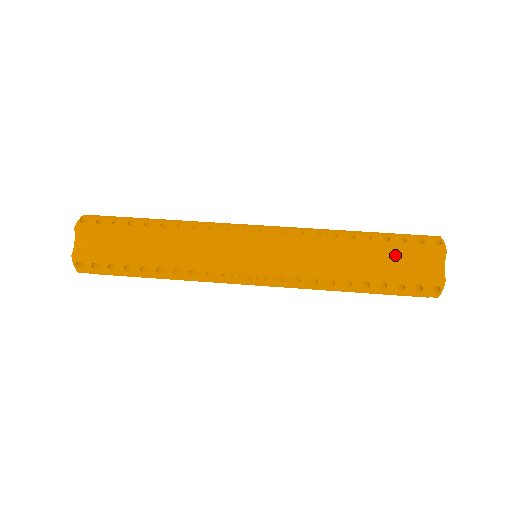
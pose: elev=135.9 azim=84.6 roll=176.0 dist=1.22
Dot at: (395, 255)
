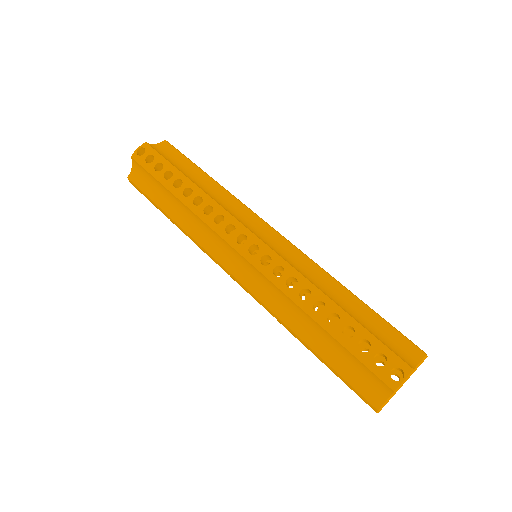
Dot at: (347, 355)
